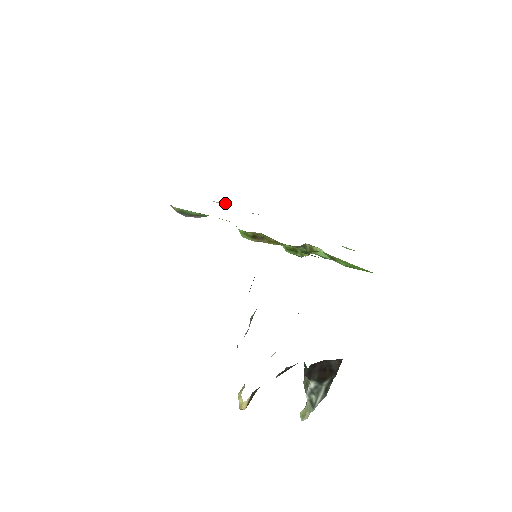
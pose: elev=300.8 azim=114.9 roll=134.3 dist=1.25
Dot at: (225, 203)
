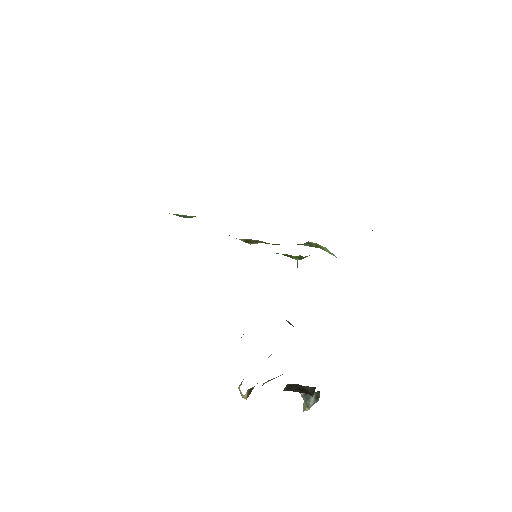
Dot at: occluded
